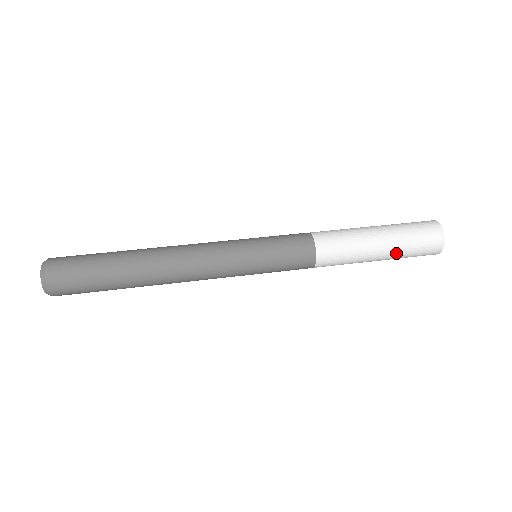
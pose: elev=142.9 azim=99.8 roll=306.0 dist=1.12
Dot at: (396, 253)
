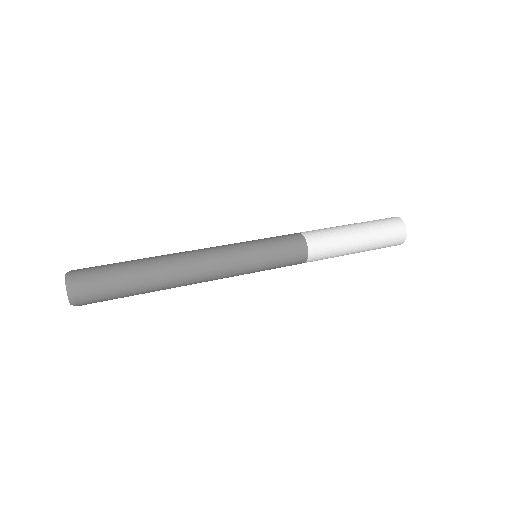
Dot at: (369, 248)
